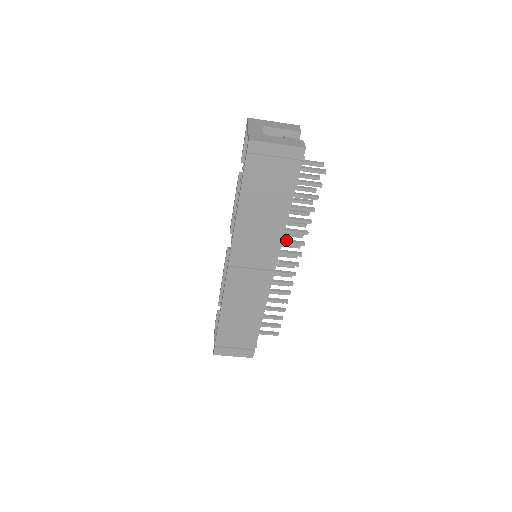
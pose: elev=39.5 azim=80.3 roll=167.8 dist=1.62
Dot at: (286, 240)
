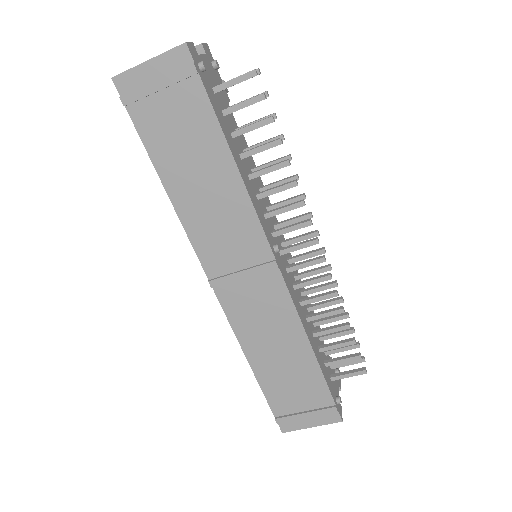
Dot at: (274, 209)
